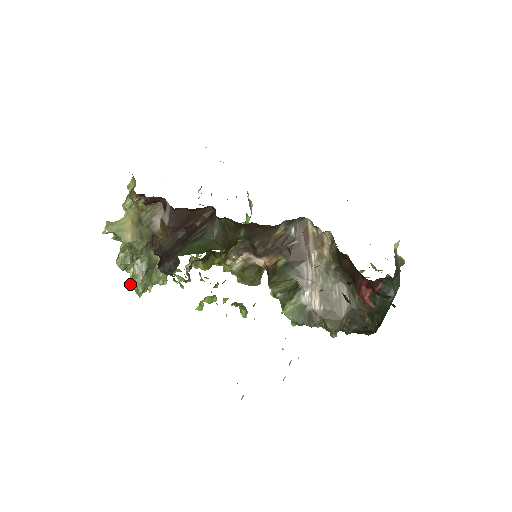
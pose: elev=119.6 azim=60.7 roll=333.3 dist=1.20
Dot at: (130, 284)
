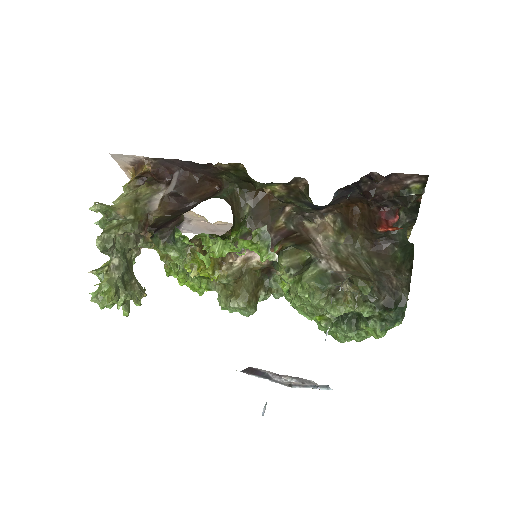
Dot at: occluded
